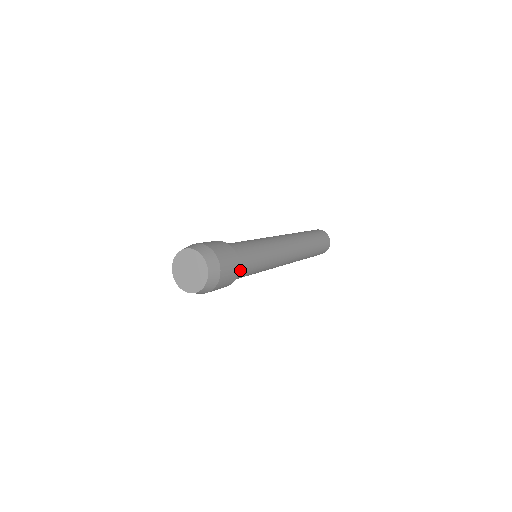
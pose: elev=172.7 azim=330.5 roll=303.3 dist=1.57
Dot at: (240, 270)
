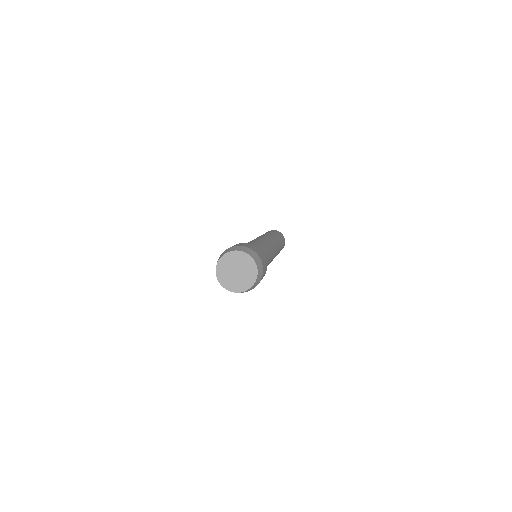
Dot at: occluded
